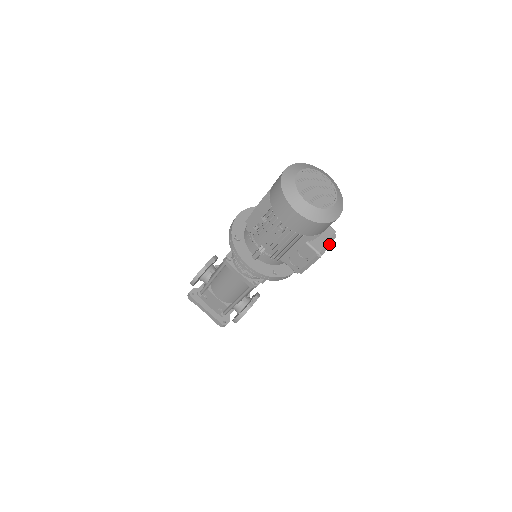
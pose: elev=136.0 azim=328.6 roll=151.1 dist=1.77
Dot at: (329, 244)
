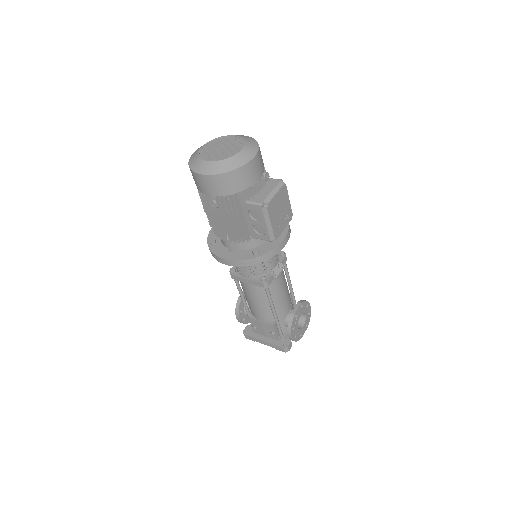
Dot at: (274, 193)
